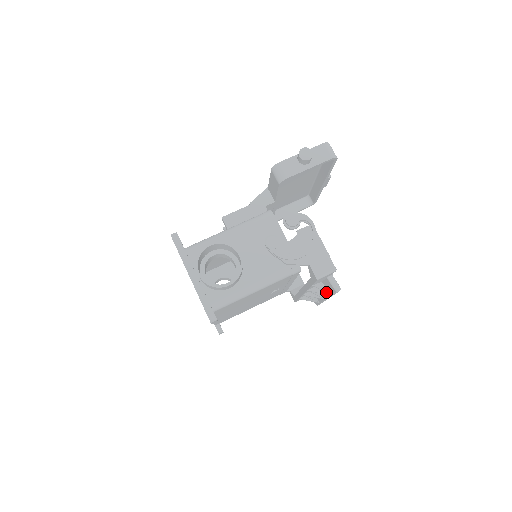
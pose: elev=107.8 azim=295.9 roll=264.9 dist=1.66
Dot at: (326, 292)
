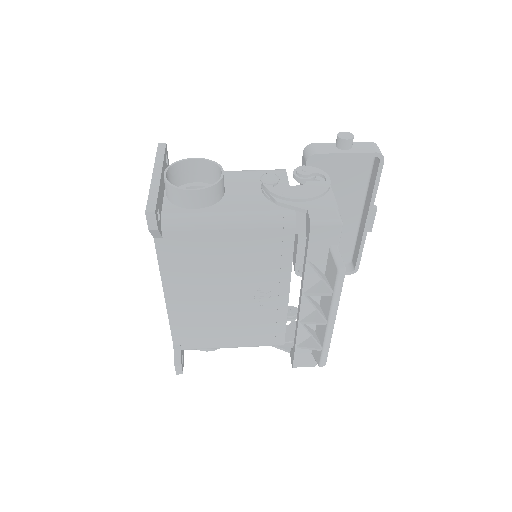
Dot at: (326, 284)
